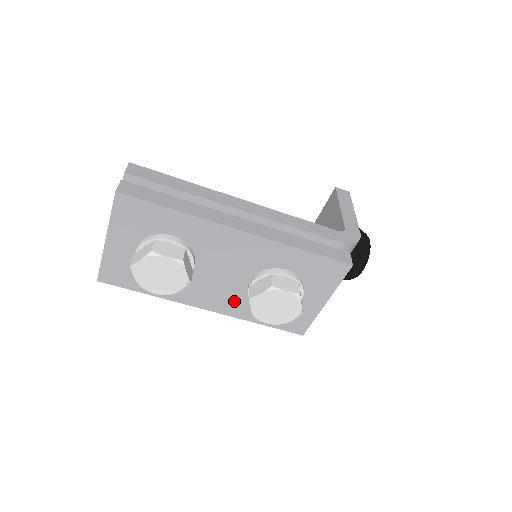
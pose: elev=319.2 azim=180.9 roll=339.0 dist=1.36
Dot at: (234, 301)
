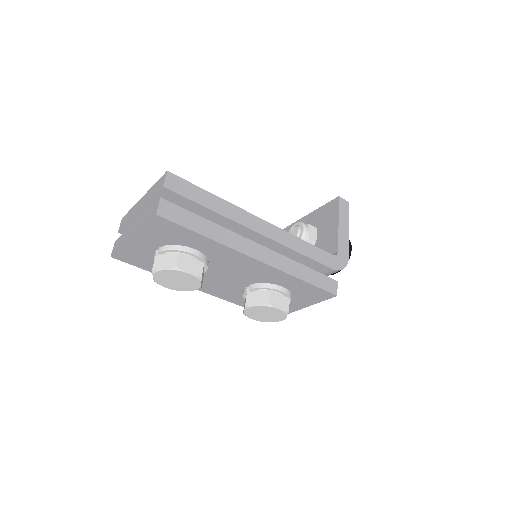
Dot at: (228, 292)
